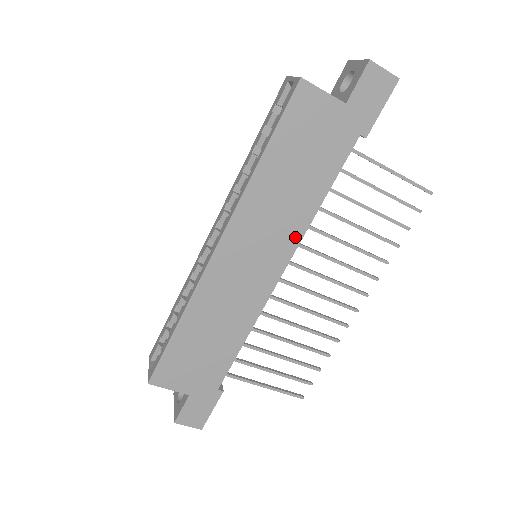
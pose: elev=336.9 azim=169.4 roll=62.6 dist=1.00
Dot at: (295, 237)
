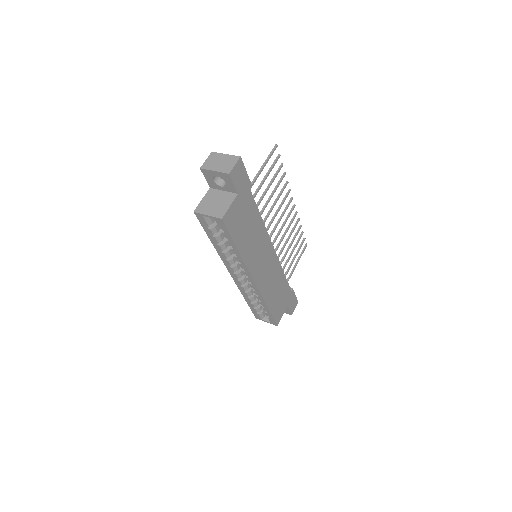
Dot at: (266, 237)
